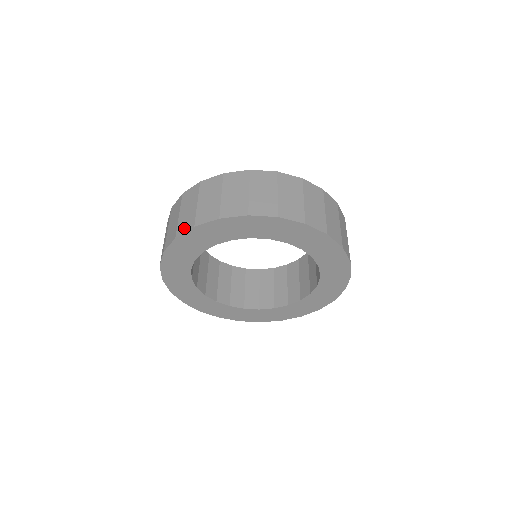
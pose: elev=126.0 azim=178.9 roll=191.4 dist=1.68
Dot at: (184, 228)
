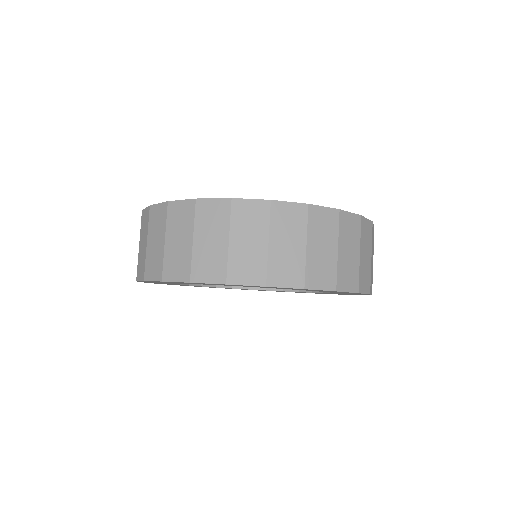
Dot at: (152, 273)
